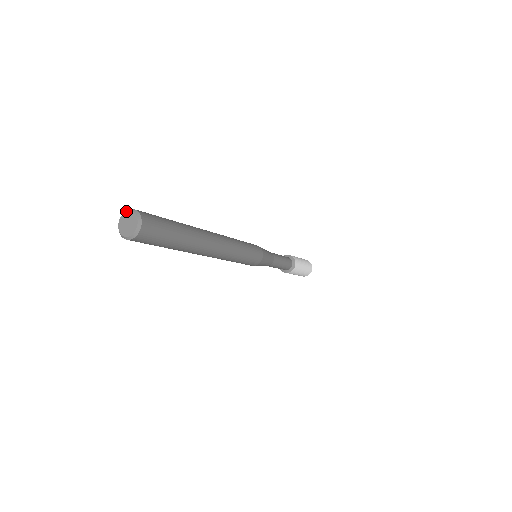
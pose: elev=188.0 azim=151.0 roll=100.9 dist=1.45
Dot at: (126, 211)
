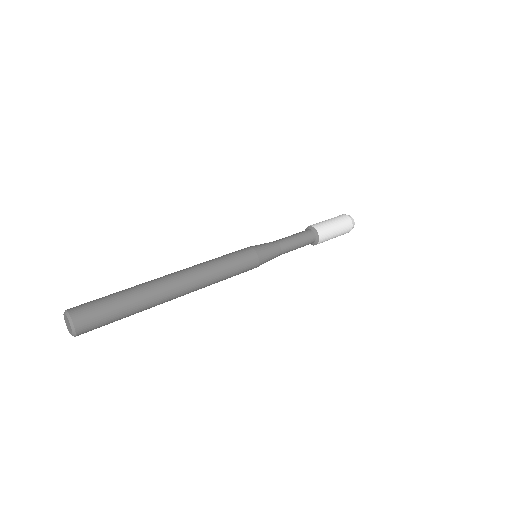
Dot at: occluded
